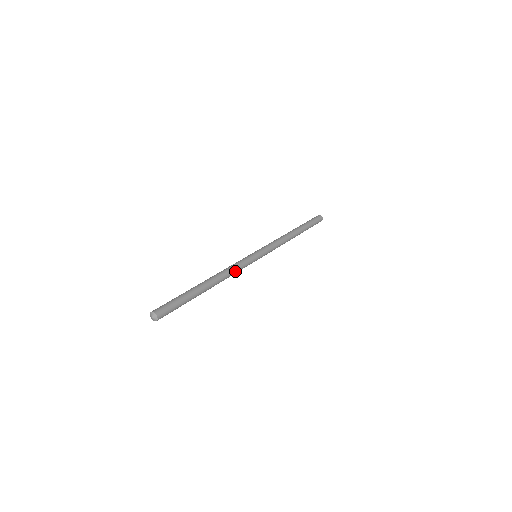
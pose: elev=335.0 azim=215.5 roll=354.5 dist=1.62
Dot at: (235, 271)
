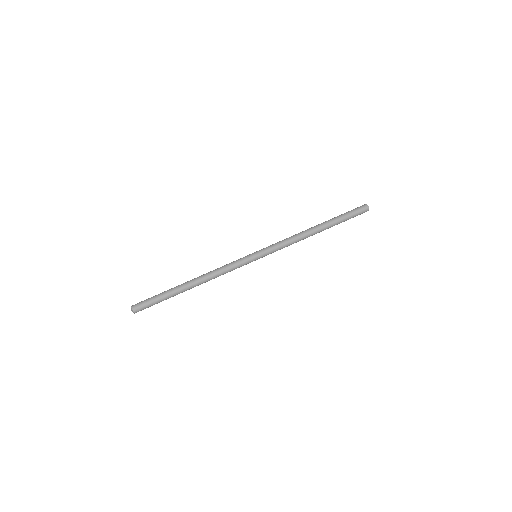
Dot at: (223, 274)
